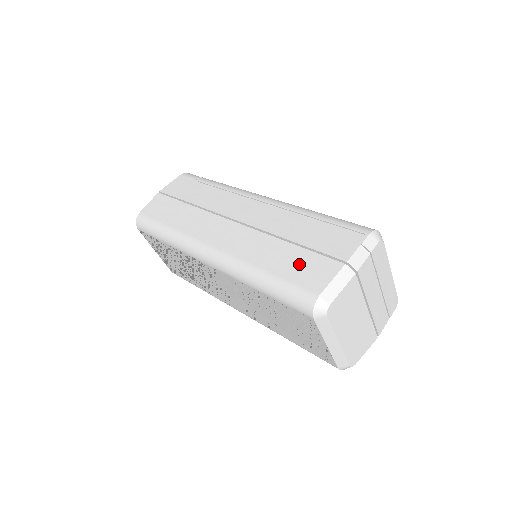
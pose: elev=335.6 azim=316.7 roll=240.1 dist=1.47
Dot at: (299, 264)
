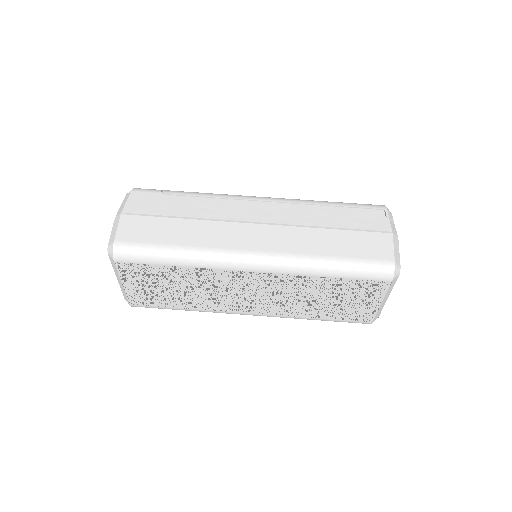
Dot at: (357, 243)
